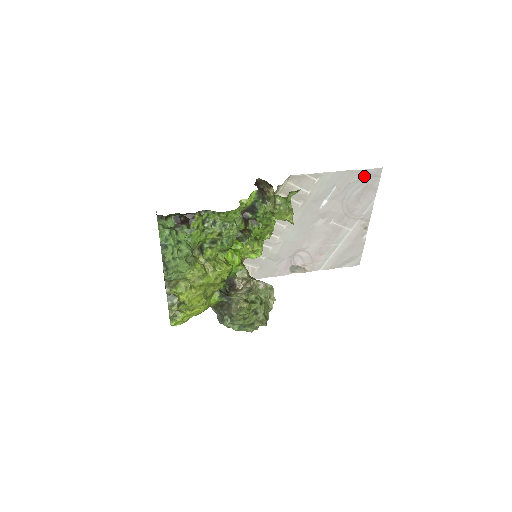
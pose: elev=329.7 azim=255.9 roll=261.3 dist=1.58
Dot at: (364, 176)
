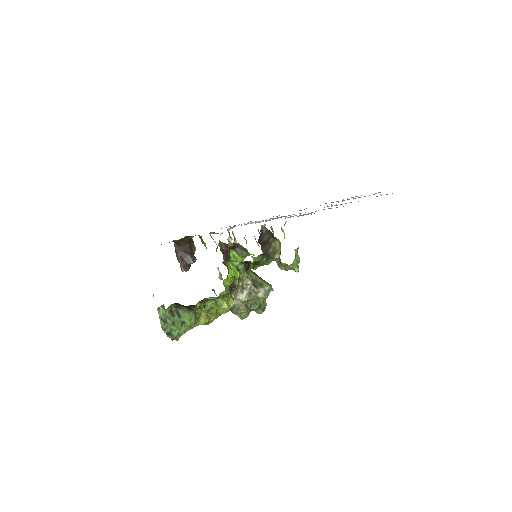
Dot at: occluded
